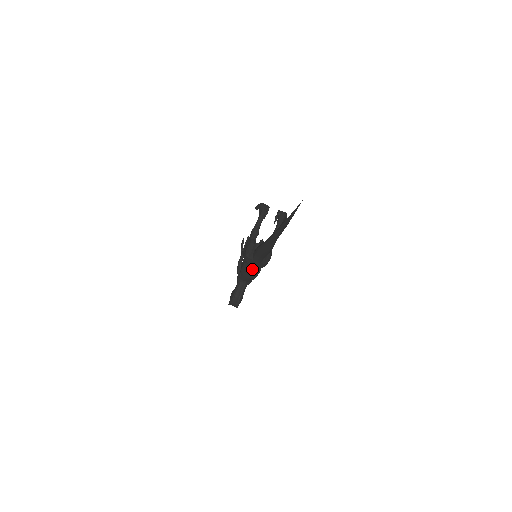
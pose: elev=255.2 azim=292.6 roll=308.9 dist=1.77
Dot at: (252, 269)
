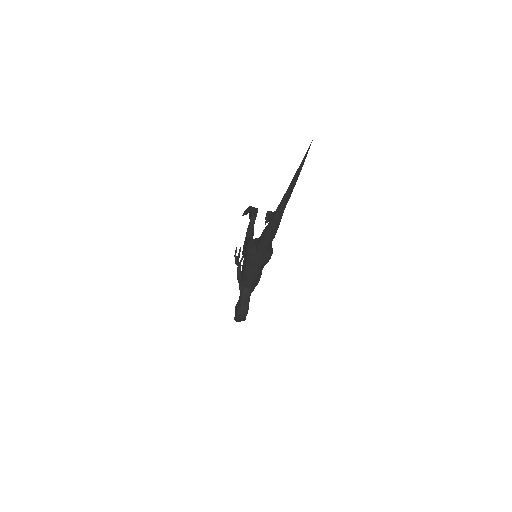
Dot at: (256, 267)
